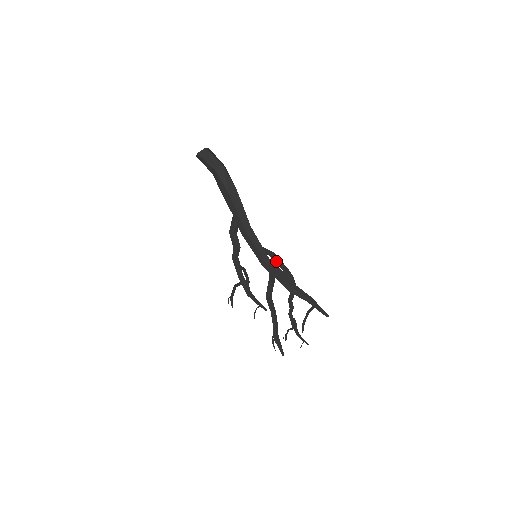
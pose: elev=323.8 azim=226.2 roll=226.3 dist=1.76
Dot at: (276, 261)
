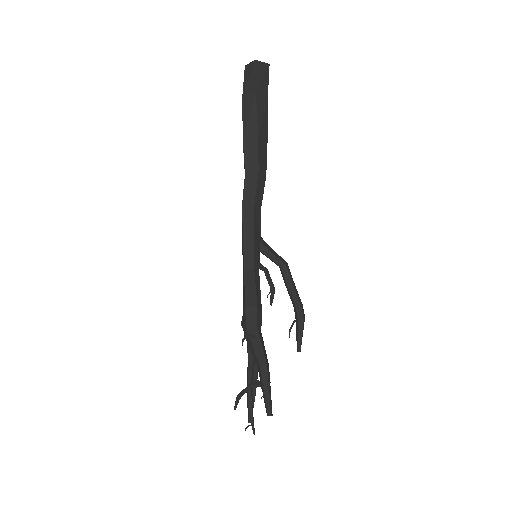
Dot at: (285, 281)
